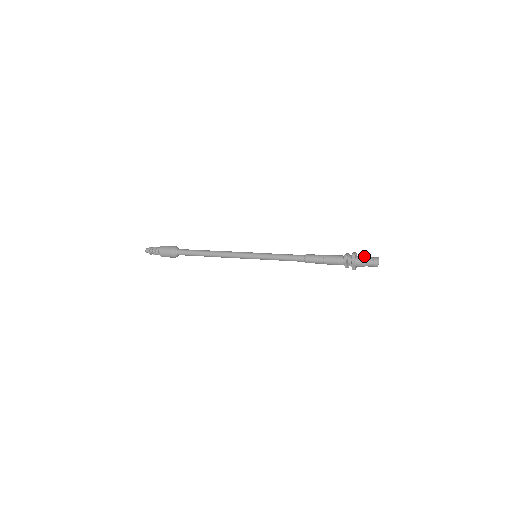
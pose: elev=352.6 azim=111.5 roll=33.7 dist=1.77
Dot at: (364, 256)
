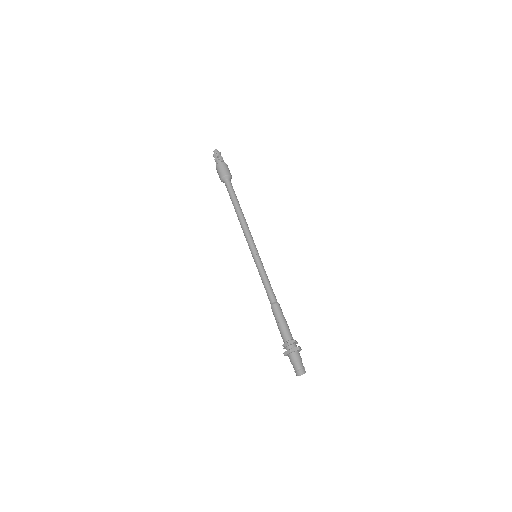
Dot at: (296, 360)
